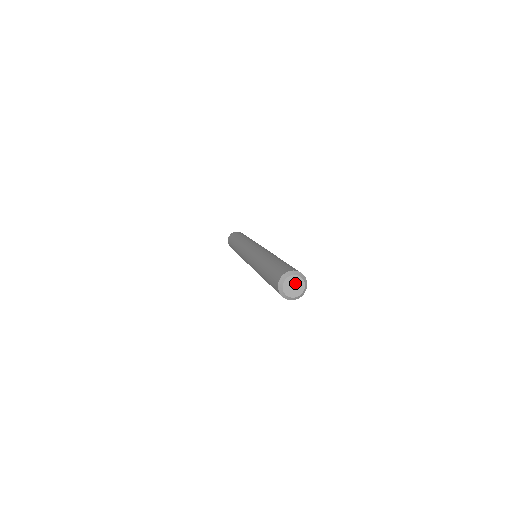
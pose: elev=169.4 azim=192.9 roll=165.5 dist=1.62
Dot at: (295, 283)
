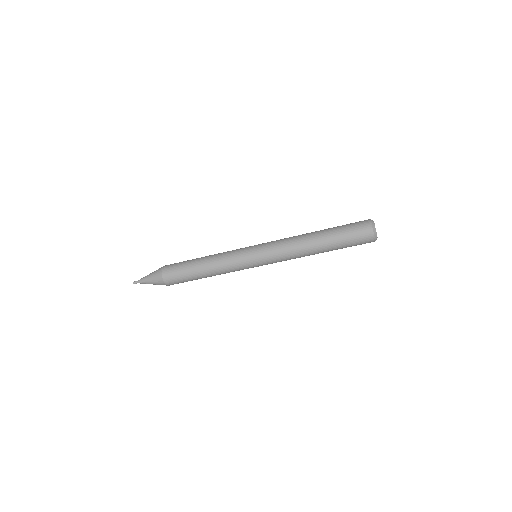
Dot at: occluded
